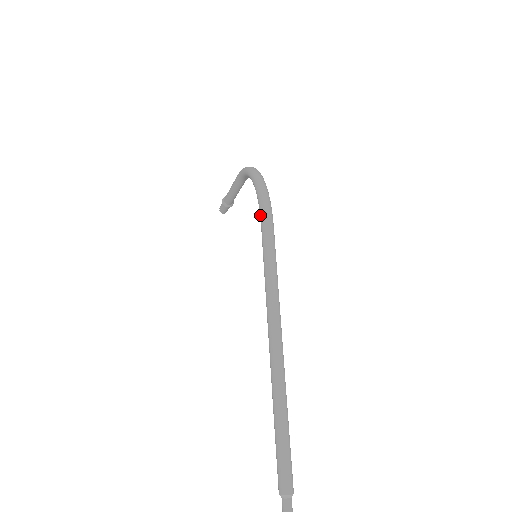
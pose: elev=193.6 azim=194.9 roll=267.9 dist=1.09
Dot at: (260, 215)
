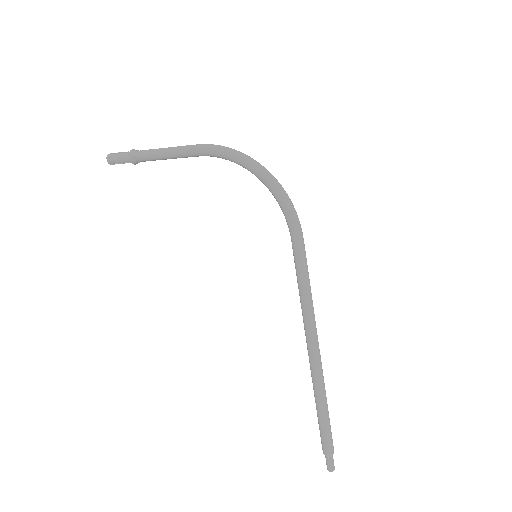
Dot at: (292, 227)
